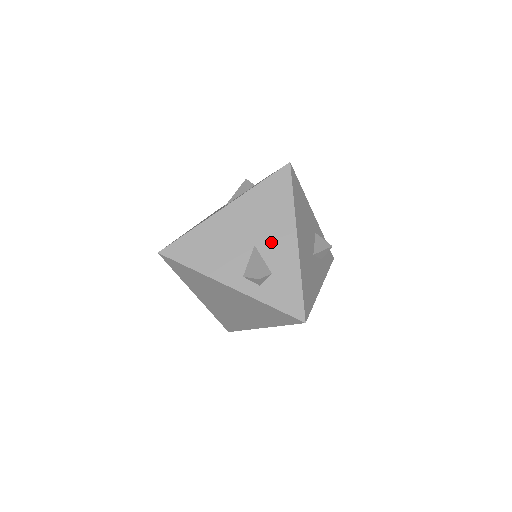
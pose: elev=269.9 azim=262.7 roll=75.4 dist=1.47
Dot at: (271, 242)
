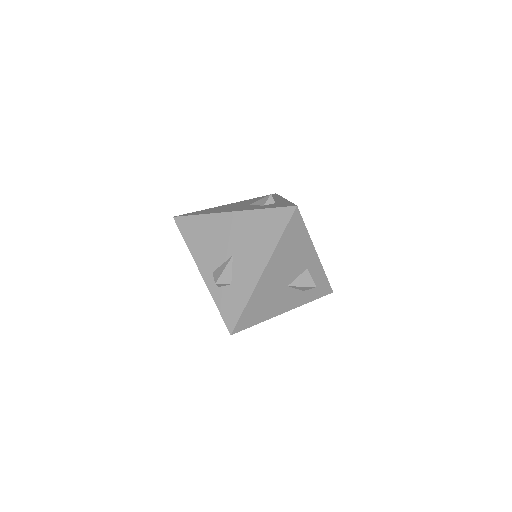
Dot at: (245, 261)
